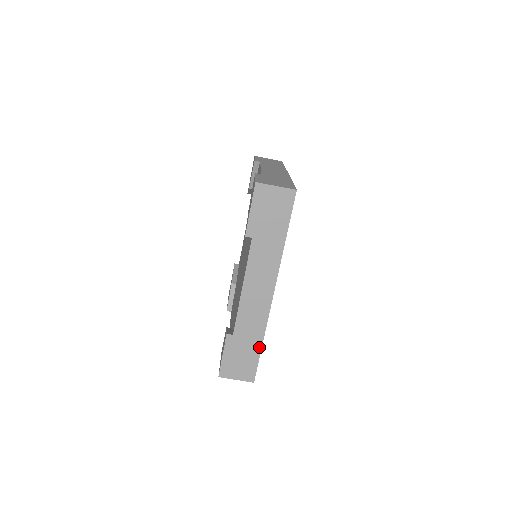
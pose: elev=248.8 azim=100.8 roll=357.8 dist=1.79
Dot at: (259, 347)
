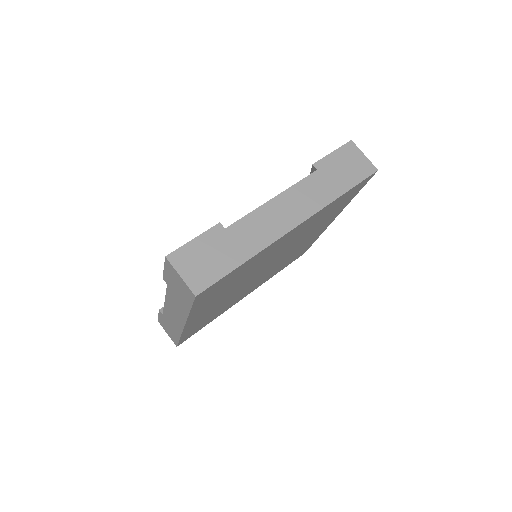
Dot at: (238, 263)
